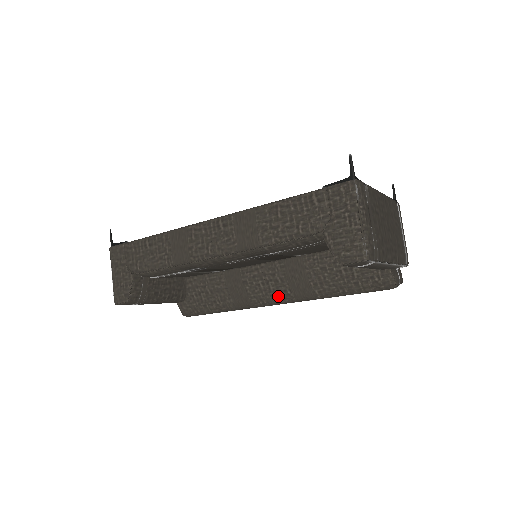
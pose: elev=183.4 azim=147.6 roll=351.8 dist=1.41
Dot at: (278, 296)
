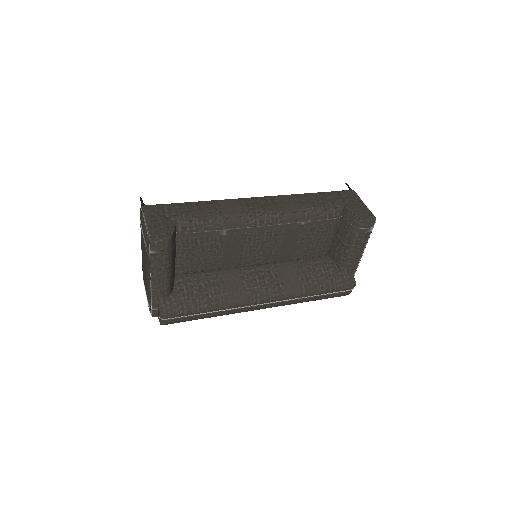
Dot at: (271, 289)
